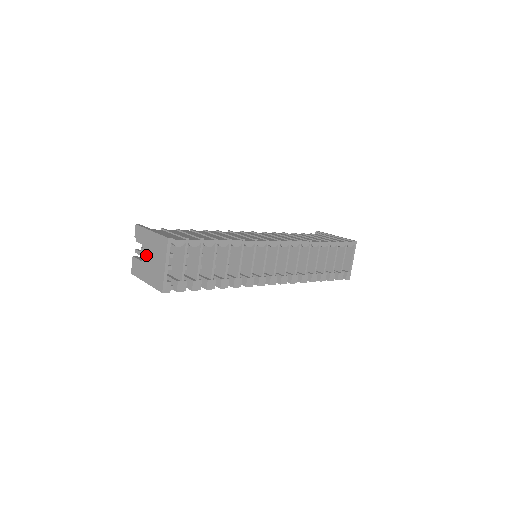
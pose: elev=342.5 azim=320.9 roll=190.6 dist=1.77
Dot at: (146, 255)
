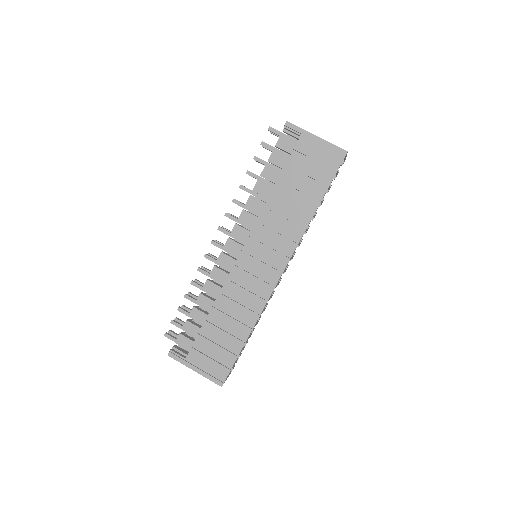
Dot at: occluded
